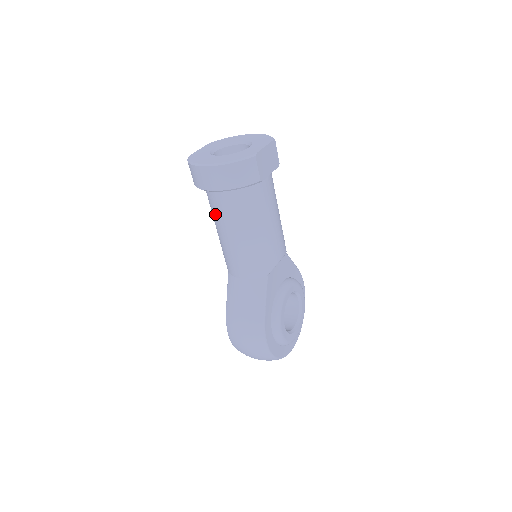
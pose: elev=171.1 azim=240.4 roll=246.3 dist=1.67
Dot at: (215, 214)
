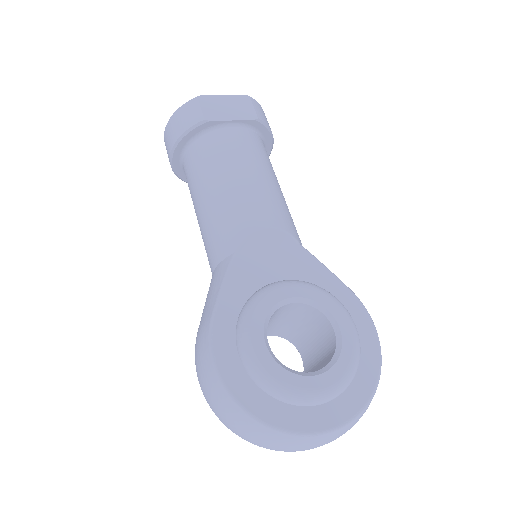
Dot at: occluded
